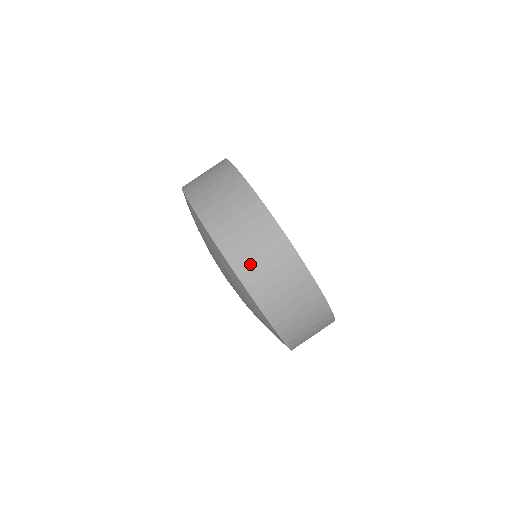
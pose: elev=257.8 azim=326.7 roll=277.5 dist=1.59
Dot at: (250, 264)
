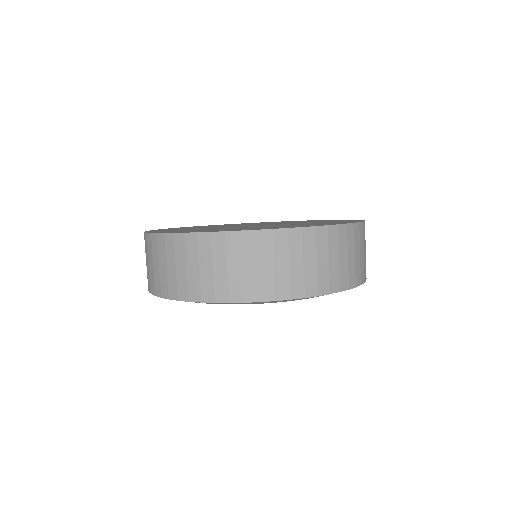
Dot at: (238, 283)
